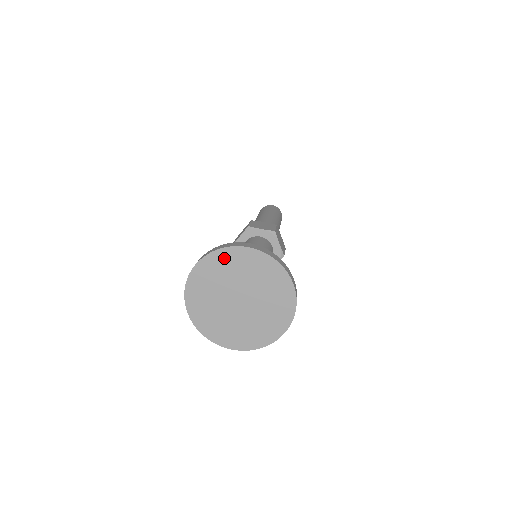
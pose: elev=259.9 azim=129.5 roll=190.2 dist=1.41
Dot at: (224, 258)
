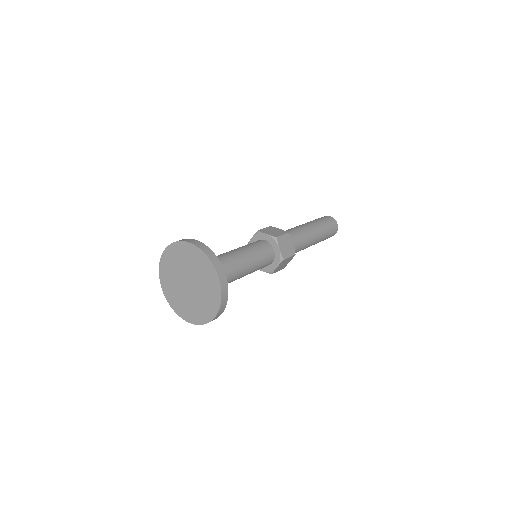
Dot at: (178, 249)
